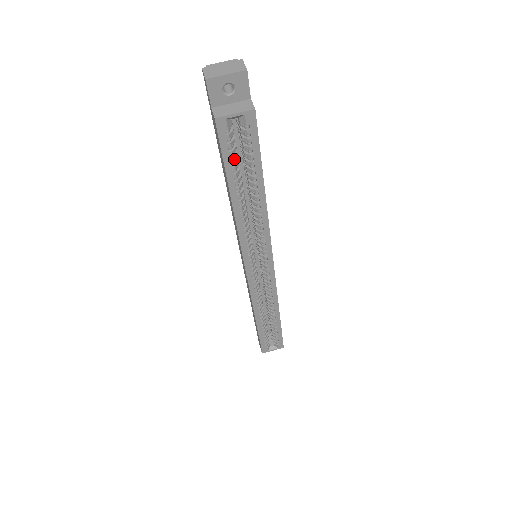
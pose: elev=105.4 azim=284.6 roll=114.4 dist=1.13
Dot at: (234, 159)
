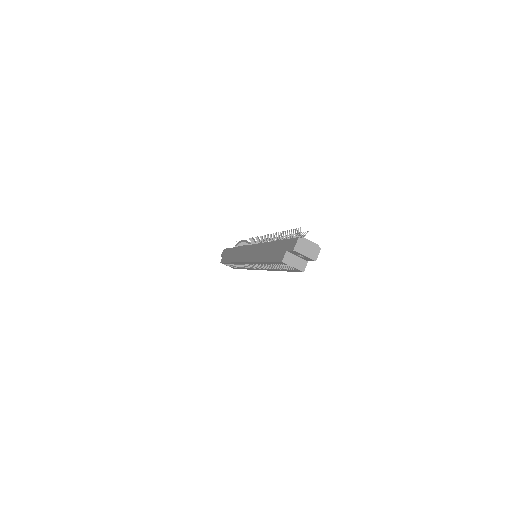
Dot at: (278, 264)
